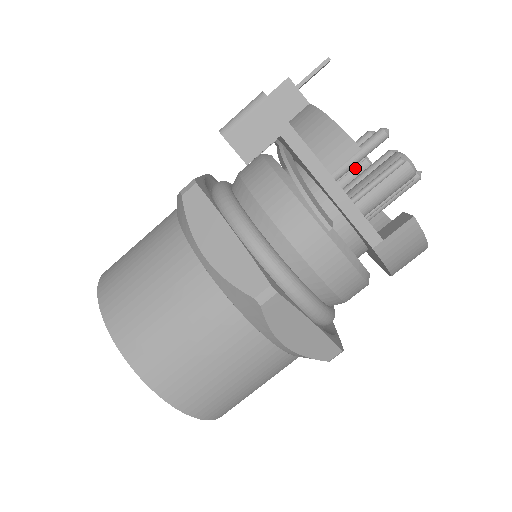
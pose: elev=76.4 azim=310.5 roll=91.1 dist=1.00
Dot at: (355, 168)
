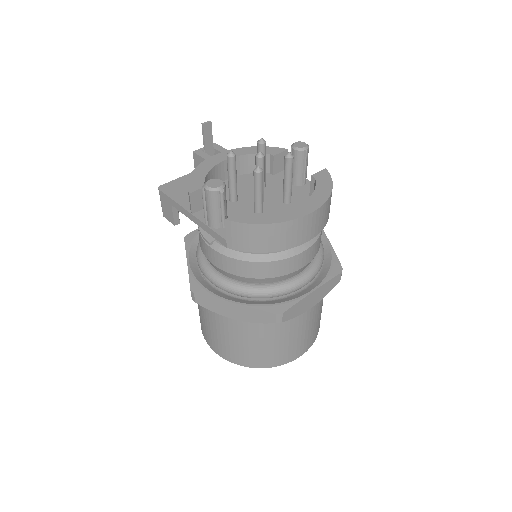
Dot at: occluded
